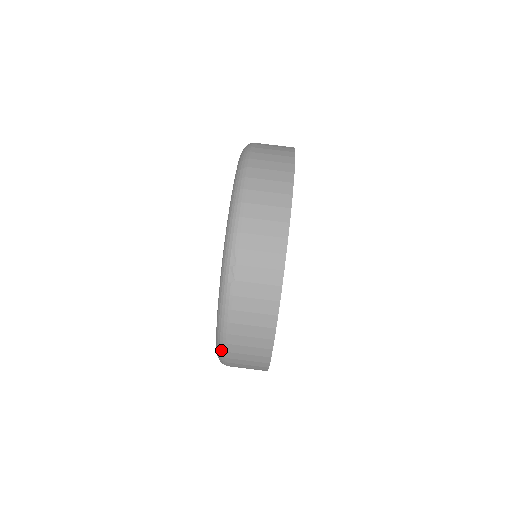
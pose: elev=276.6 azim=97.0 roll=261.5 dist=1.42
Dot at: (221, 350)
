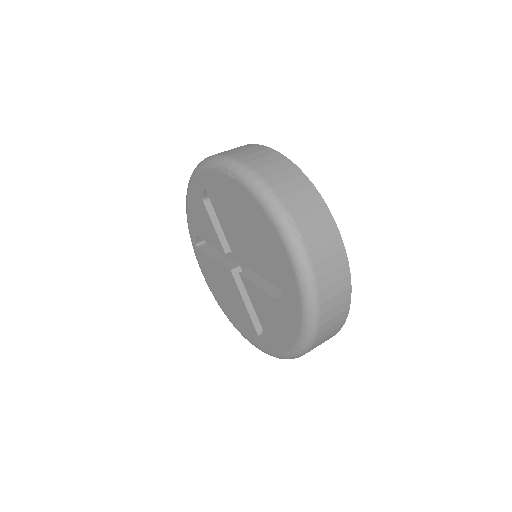
Dot at: (314, 319)
